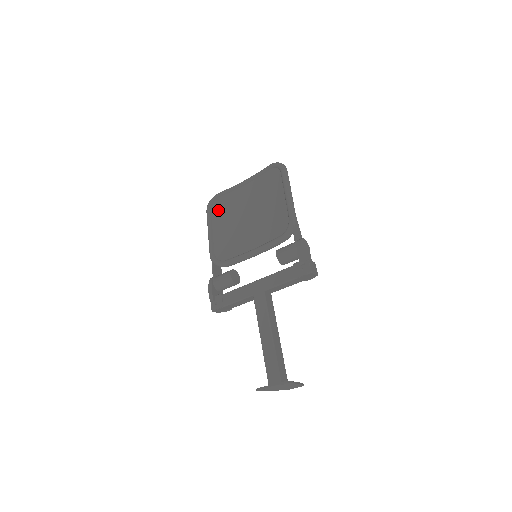
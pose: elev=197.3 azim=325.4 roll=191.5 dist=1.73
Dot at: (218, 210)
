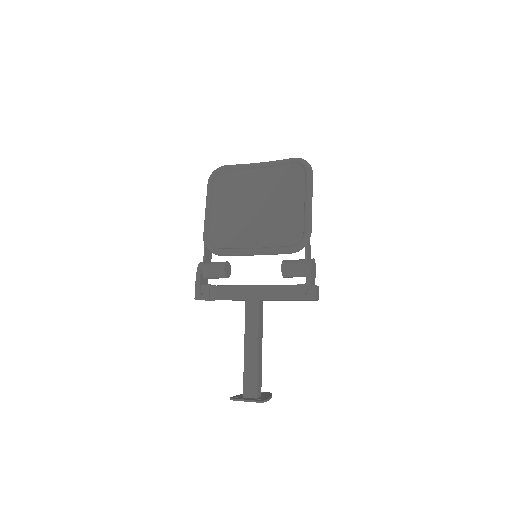
Dot at: (222, 186)
